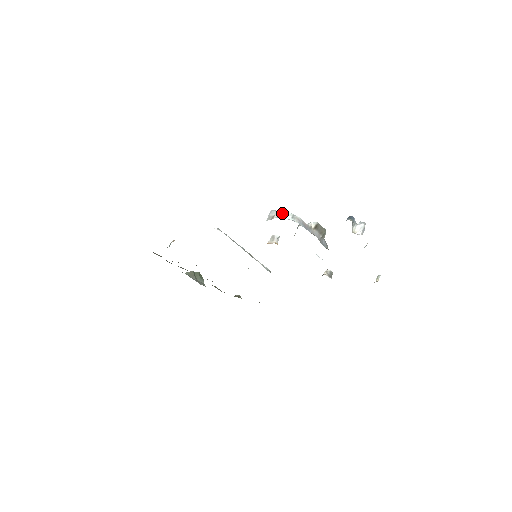
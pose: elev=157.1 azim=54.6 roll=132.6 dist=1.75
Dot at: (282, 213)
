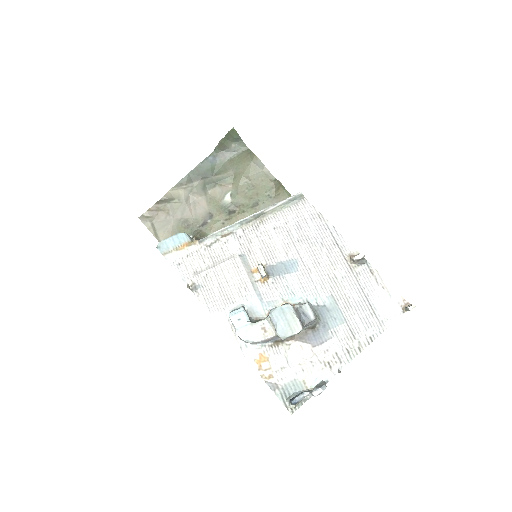
Dot at: (237, 335)
